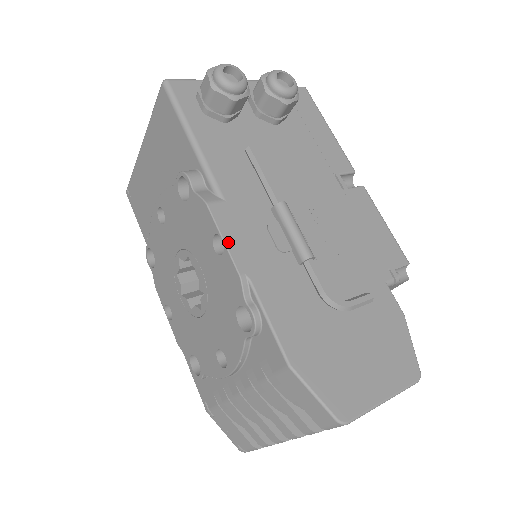
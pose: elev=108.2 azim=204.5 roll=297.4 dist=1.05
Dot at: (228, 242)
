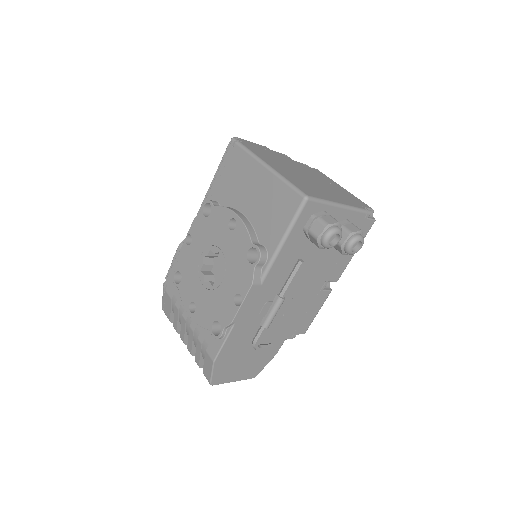
Dot at: (242, 306)
